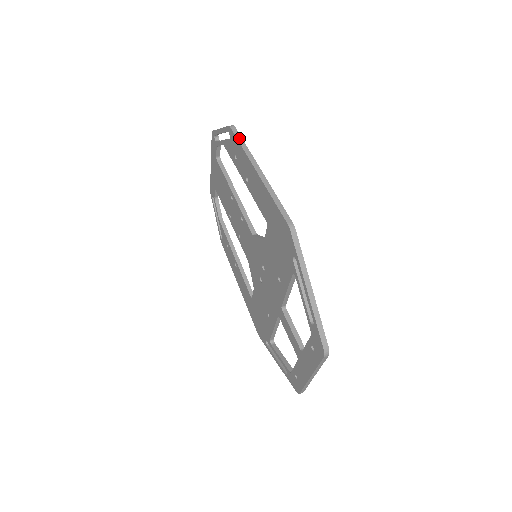
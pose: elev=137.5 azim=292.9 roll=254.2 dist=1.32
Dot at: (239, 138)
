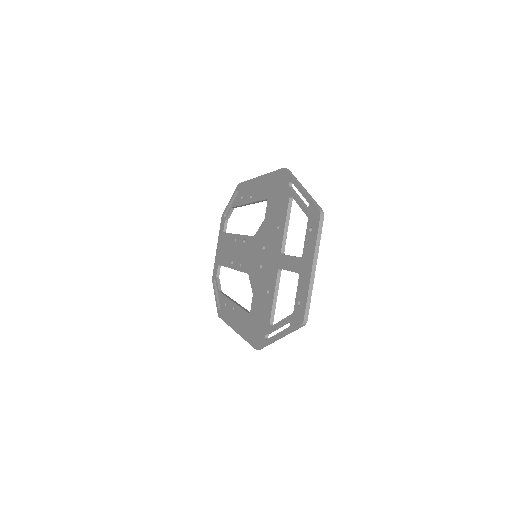
Dot at: occluded
